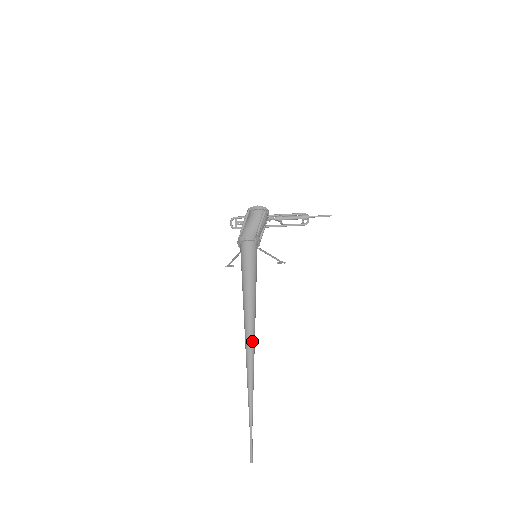
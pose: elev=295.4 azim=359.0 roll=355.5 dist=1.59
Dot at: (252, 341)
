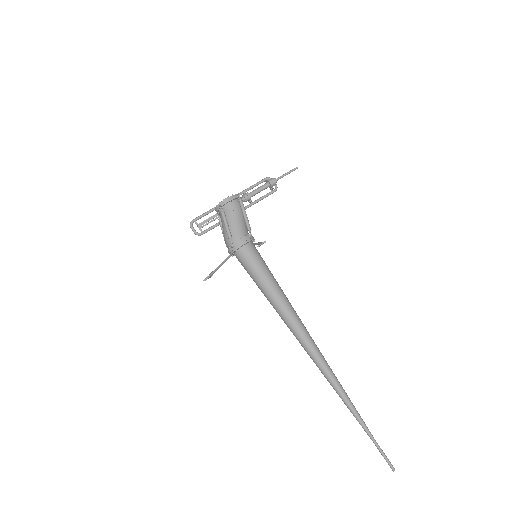
Dot at: (319, 353)
